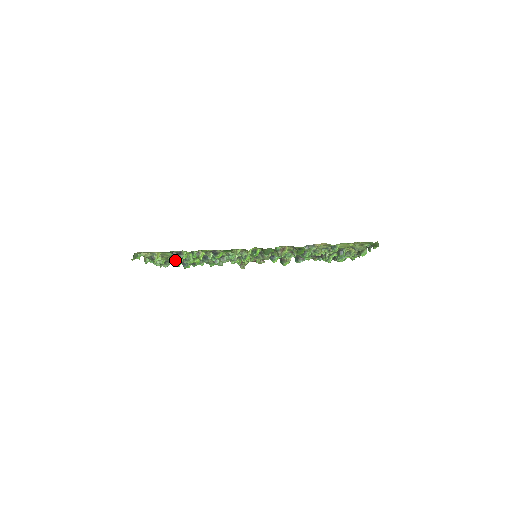
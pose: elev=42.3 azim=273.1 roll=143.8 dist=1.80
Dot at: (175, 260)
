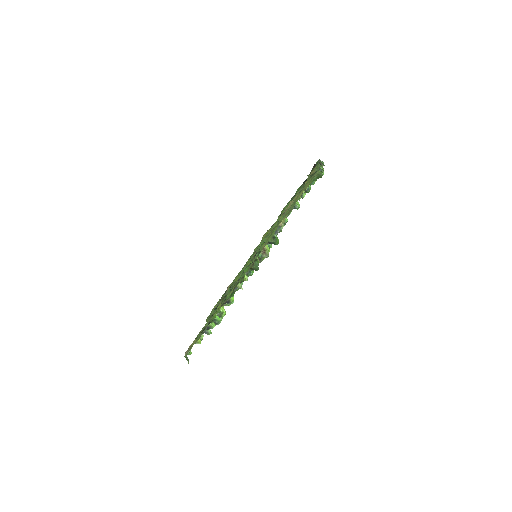
Dot at: occluded
